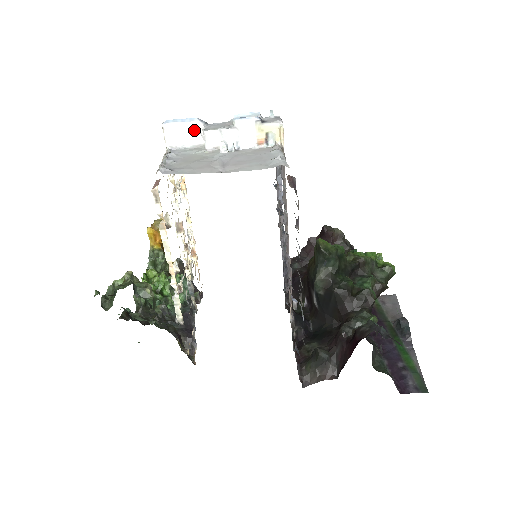
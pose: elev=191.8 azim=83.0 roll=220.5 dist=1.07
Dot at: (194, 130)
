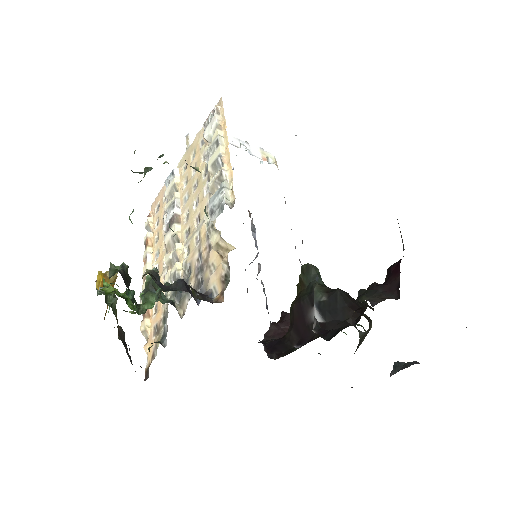
Dot at: occluded
